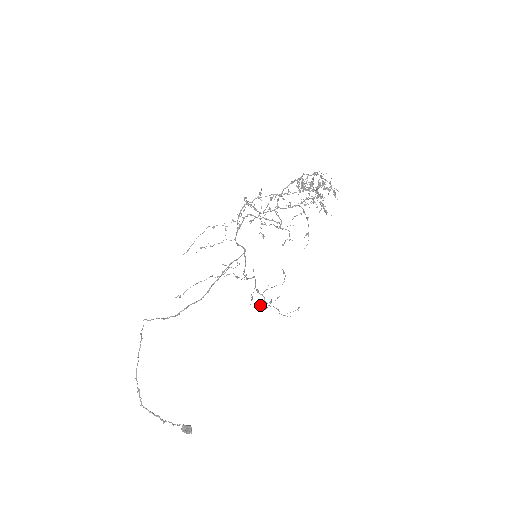
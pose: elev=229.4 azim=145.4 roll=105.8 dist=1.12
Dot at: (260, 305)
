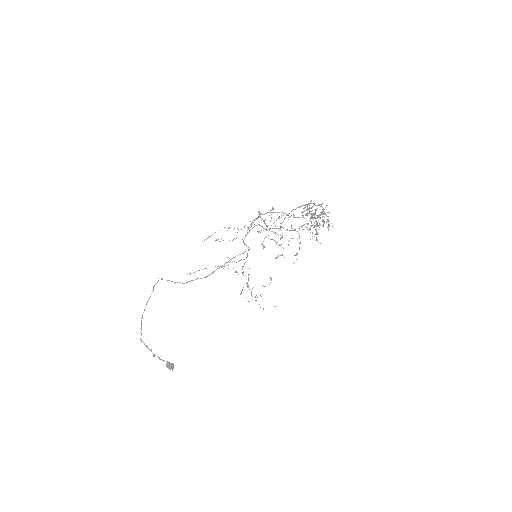
Dot at: occluded
